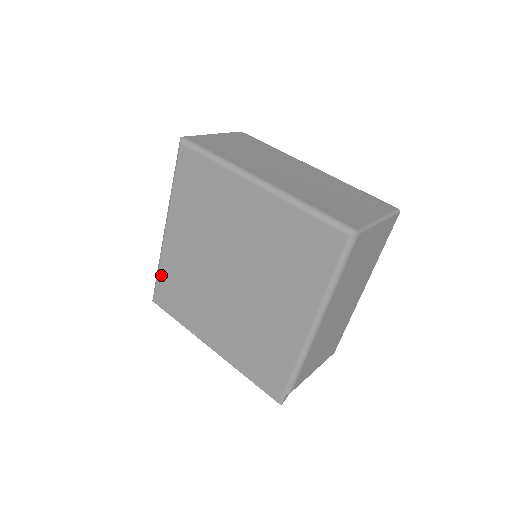
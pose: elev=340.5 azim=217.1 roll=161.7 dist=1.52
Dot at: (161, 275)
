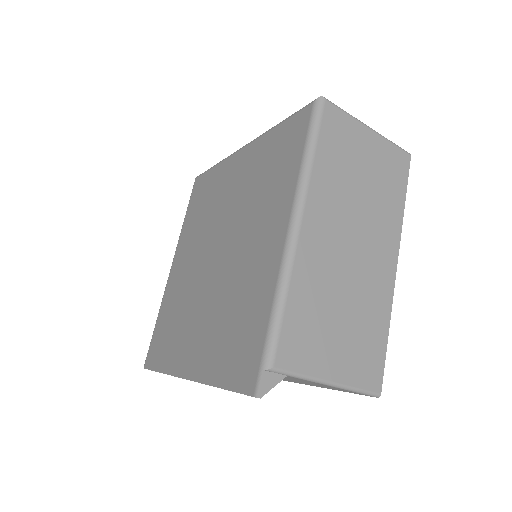
Dot at: (157, 323)
